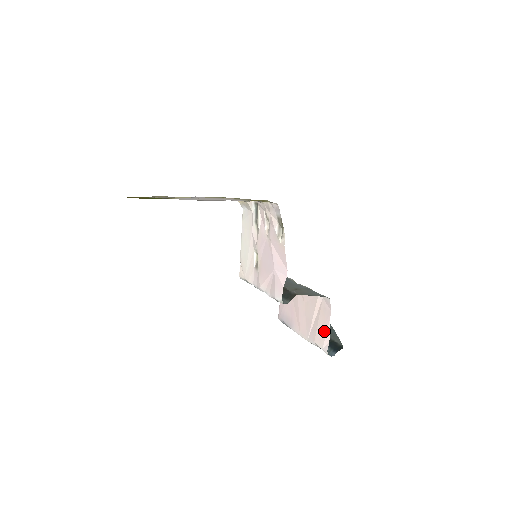
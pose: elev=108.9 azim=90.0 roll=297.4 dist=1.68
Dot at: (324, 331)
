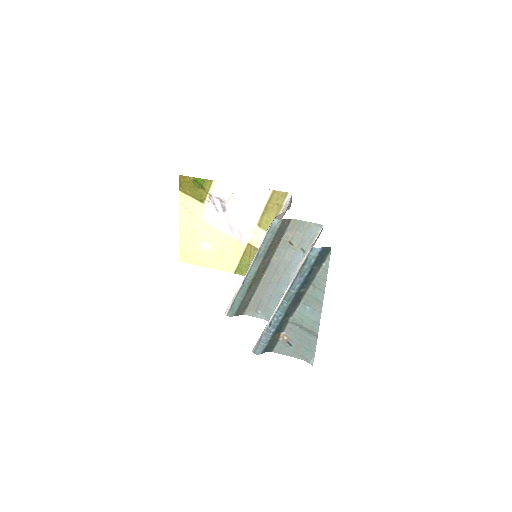
Dot at: occluded
